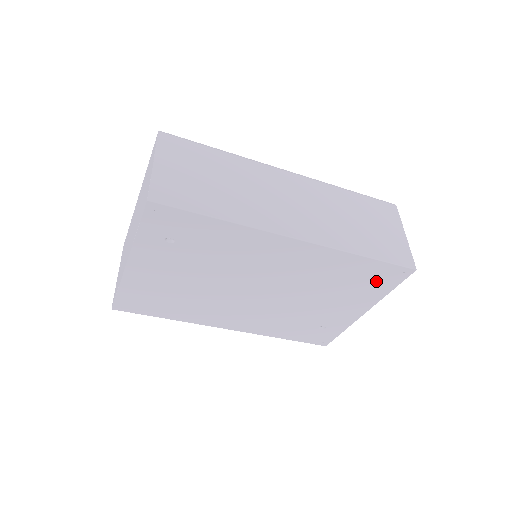
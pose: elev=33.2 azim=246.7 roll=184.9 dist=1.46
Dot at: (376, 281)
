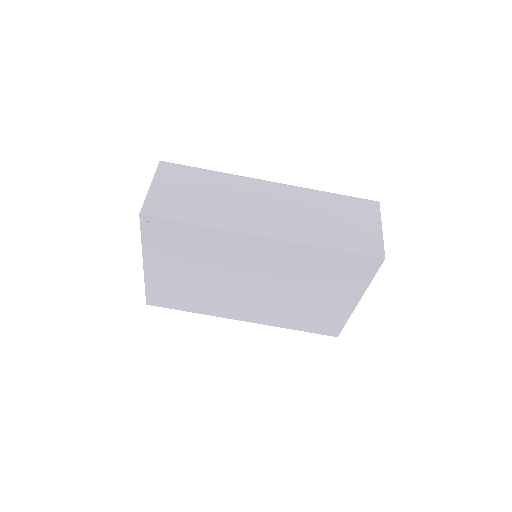
Dot at: (352, 271)
